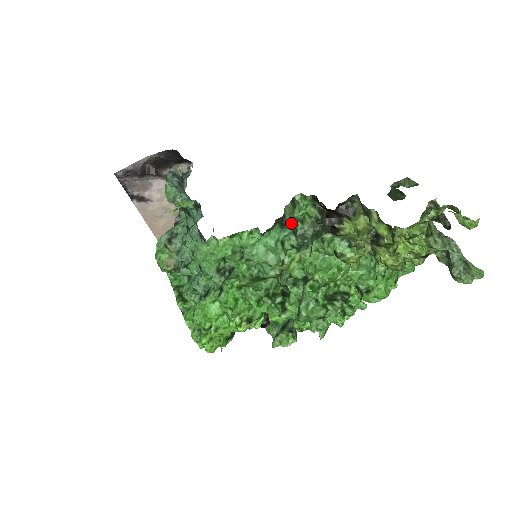
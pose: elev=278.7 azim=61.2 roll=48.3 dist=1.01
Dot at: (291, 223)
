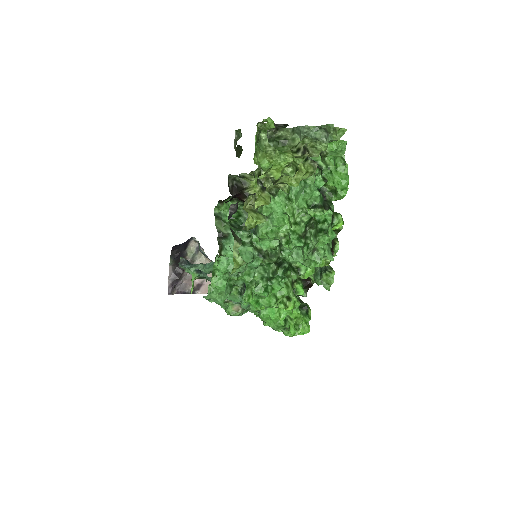
Dot at: (228, 230)
